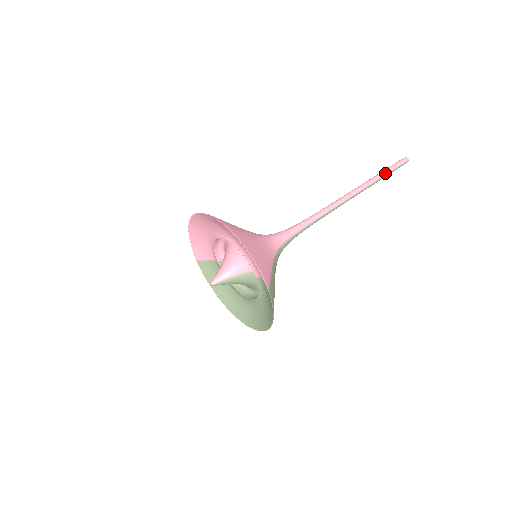
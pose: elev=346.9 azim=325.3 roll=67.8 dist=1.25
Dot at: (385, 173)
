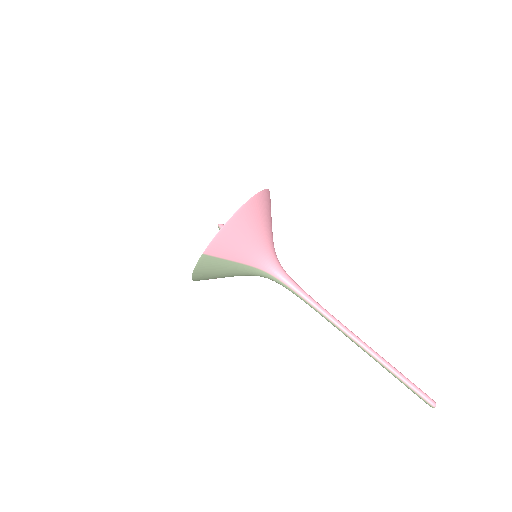
Dot at: (400, 377)
